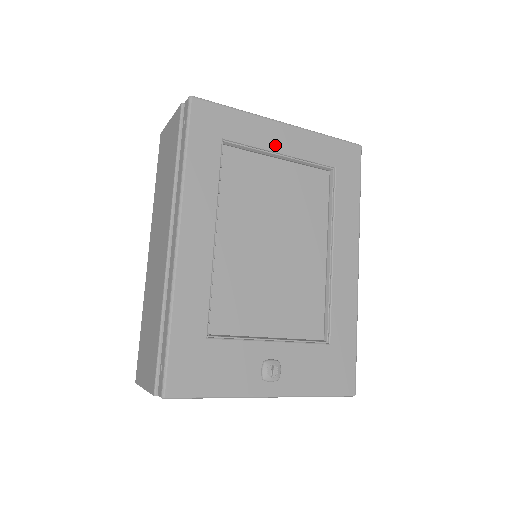
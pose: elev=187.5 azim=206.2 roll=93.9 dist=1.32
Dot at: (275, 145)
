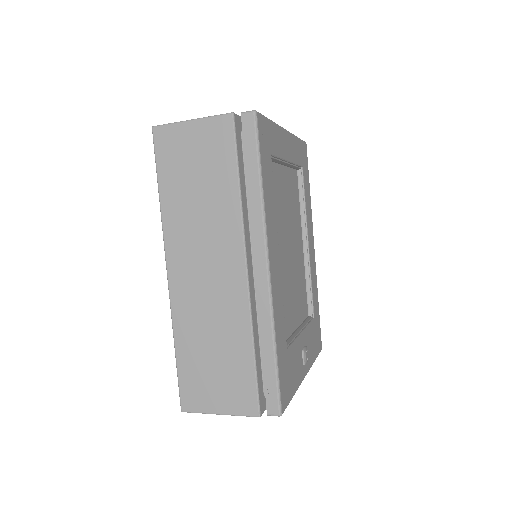
Dot at: (286, 154)
